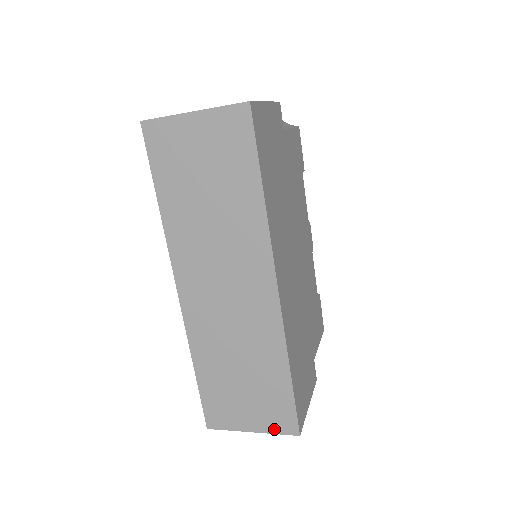
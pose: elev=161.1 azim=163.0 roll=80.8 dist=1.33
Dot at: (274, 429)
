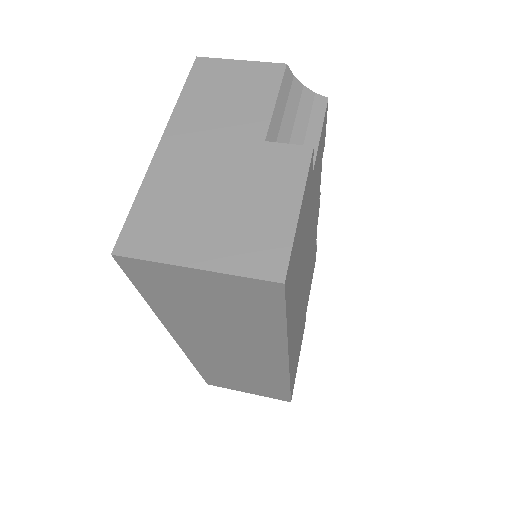
Dot at: (269, 396)
